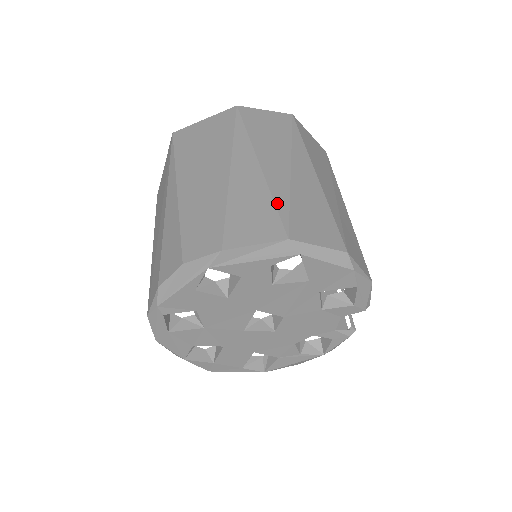
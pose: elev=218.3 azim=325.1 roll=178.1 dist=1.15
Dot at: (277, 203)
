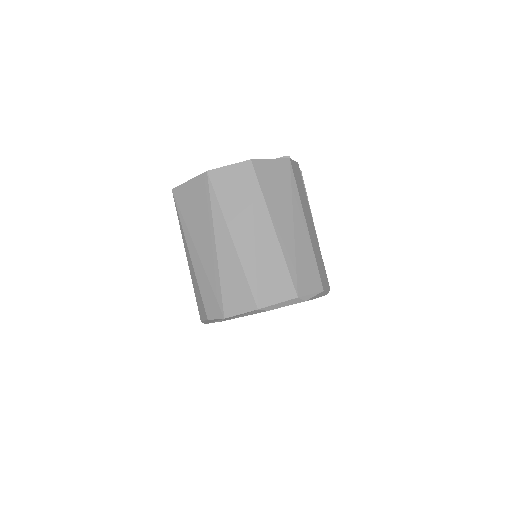
Dot at: (248, 279)
